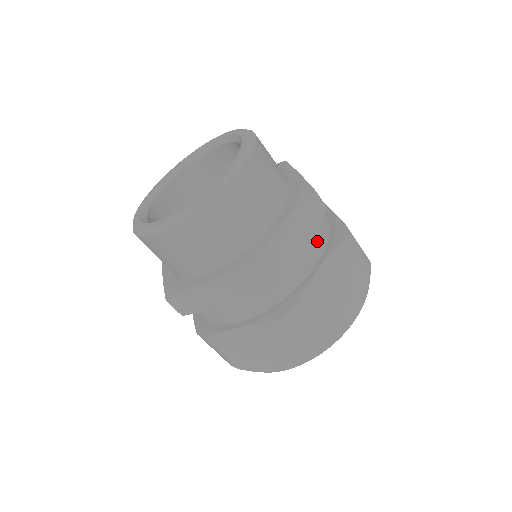
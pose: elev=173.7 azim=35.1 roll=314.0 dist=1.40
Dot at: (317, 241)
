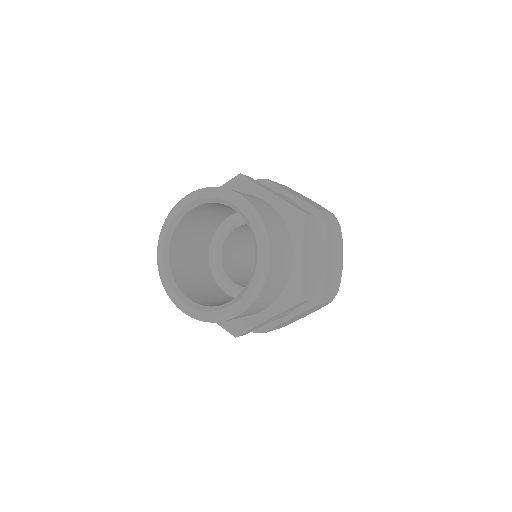
Dot at: (314, 239)
